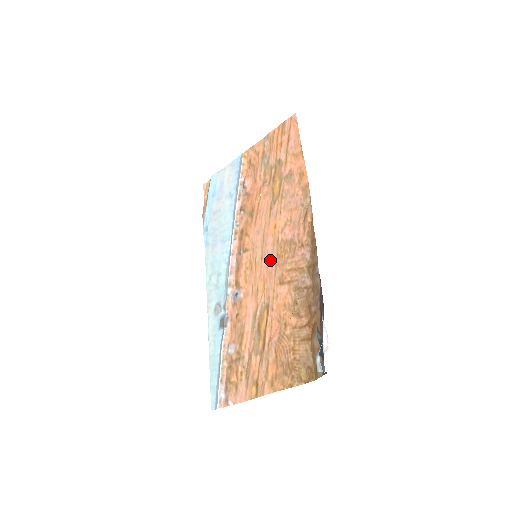
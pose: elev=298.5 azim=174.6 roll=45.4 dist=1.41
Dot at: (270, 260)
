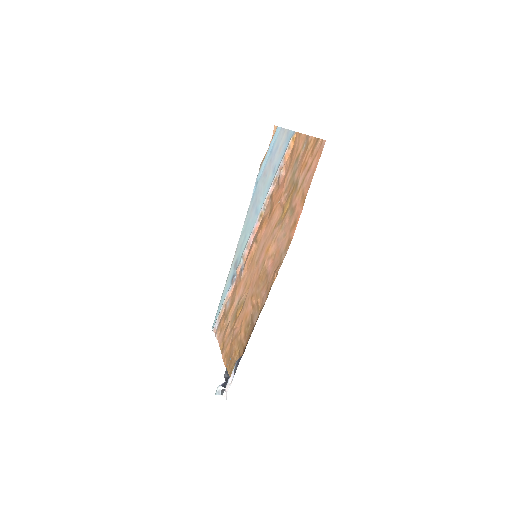
Dot at: (257, 272)
